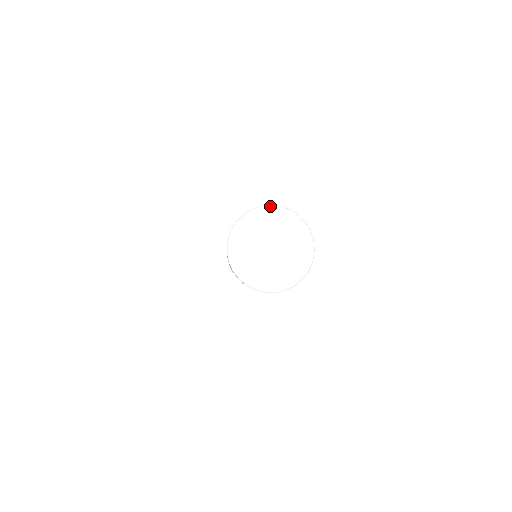
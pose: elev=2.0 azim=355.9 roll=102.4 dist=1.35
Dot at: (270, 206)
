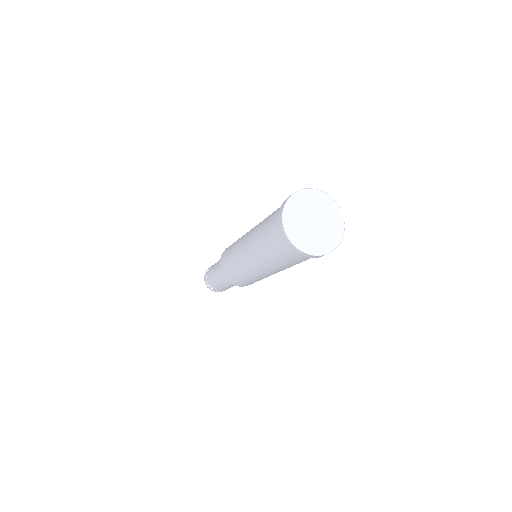
Dot at: (305, 189)
